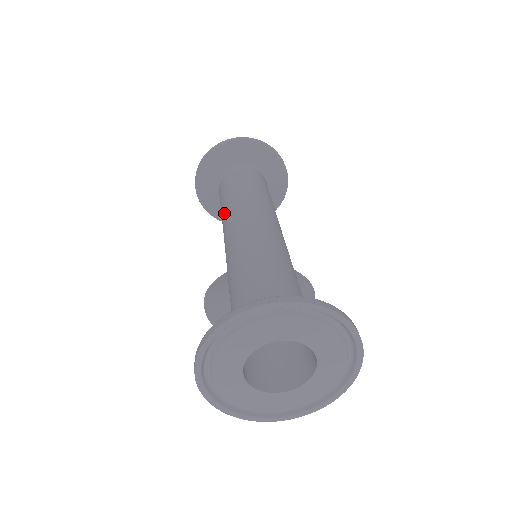
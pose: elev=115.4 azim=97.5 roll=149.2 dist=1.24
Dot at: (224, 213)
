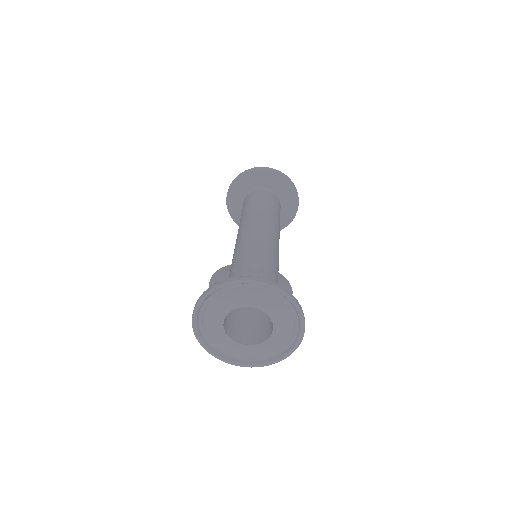
Dot at: (242, 220)
